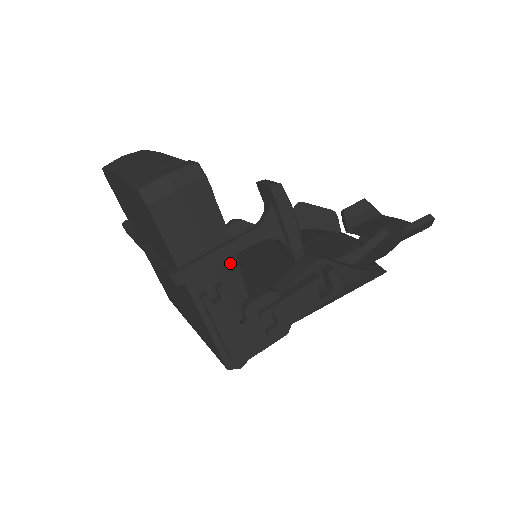
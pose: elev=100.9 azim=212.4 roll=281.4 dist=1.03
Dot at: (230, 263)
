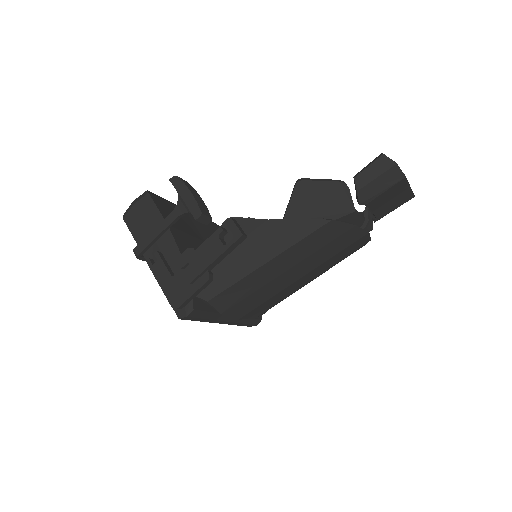
Dot at: (168, 239)
